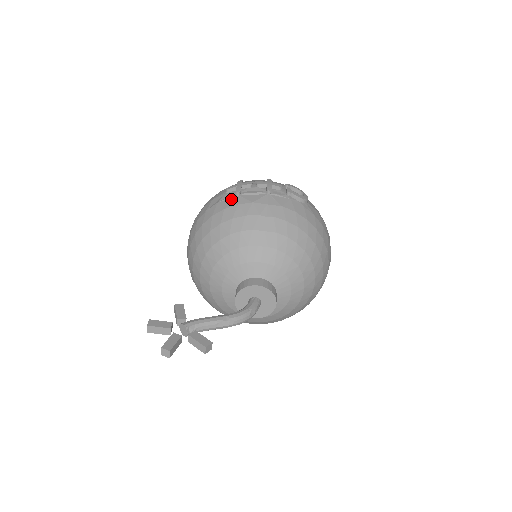
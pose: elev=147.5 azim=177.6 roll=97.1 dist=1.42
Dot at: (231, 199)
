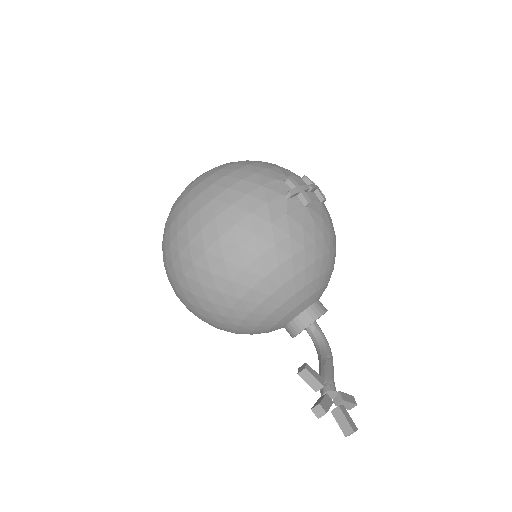
Dot at: (302, 211)
